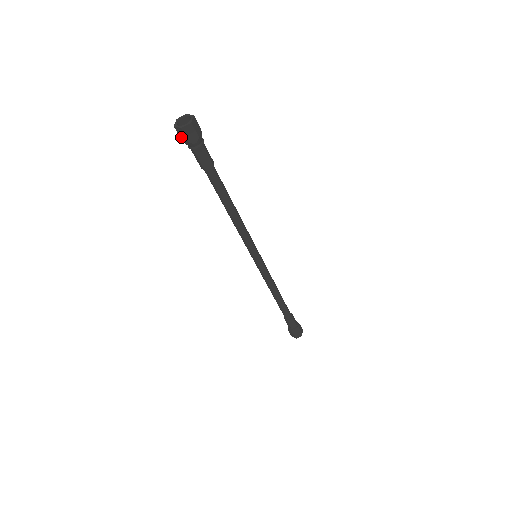
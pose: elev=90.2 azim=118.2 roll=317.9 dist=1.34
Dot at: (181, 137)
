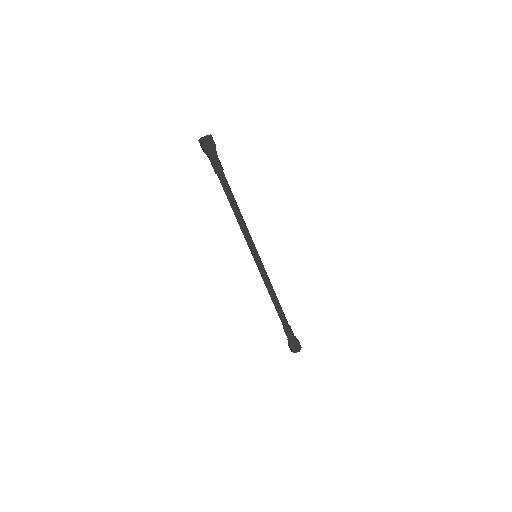
Dot at: (206, 147)
